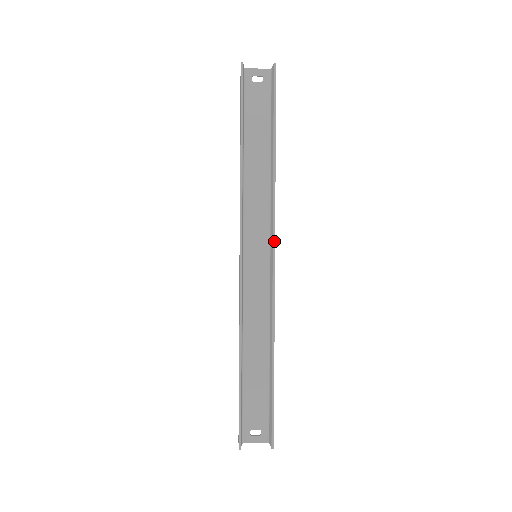
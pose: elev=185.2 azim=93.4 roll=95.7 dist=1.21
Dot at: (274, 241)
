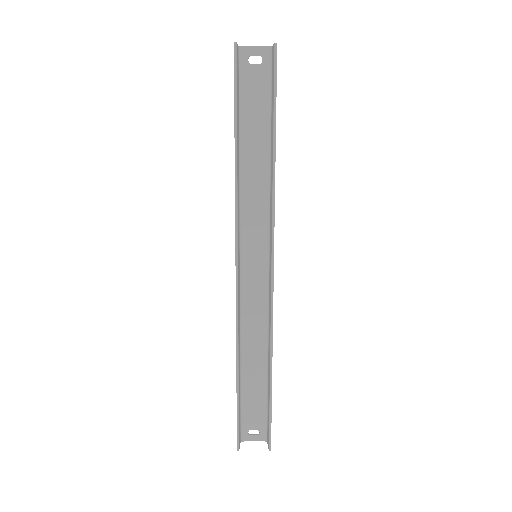
Dot at: (273, 255)
